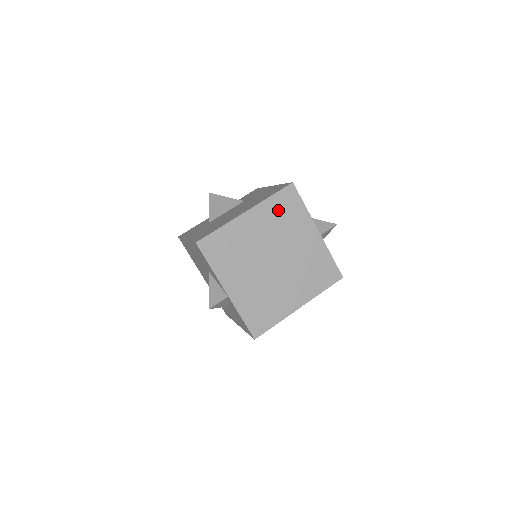
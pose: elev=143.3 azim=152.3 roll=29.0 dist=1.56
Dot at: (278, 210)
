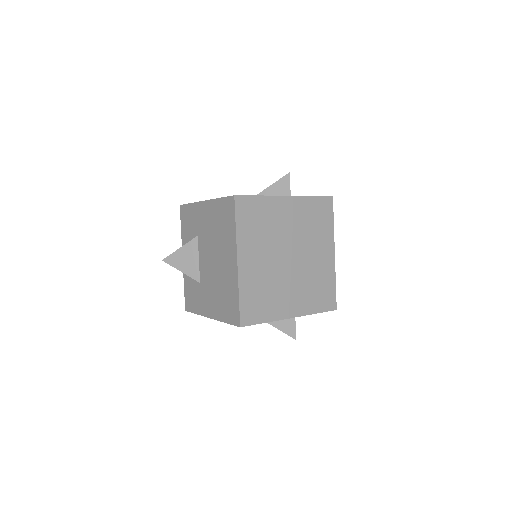
Dot at: (251, 227)
